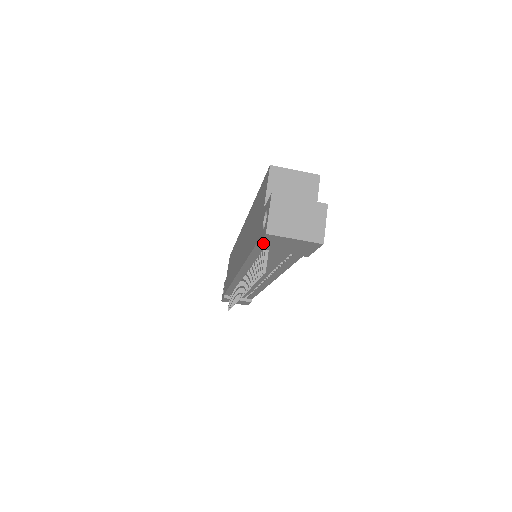
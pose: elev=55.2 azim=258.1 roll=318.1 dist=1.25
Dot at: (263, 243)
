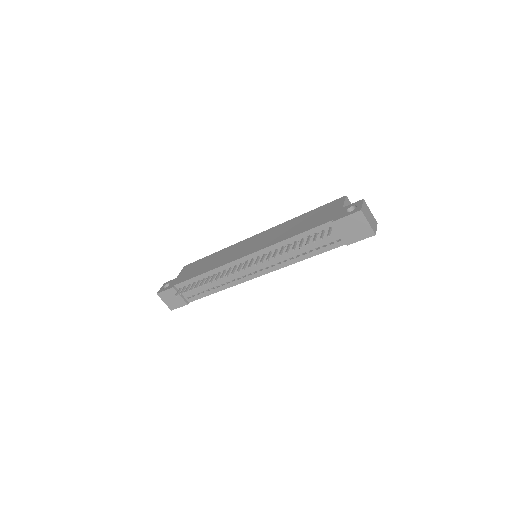
Dot at: (344, 218)
